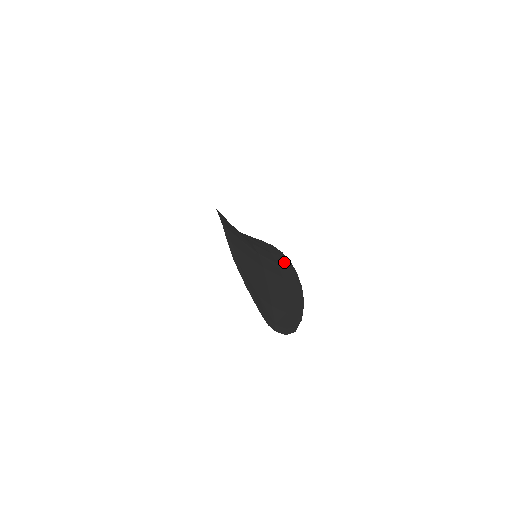
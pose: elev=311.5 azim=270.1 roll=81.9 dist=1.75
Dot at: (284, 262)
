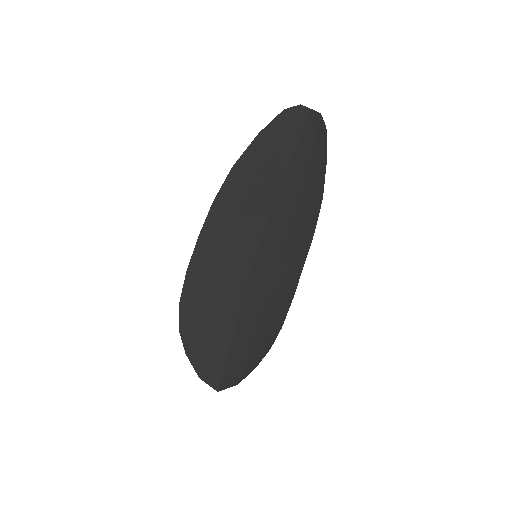
Dot at: (286, 281)
